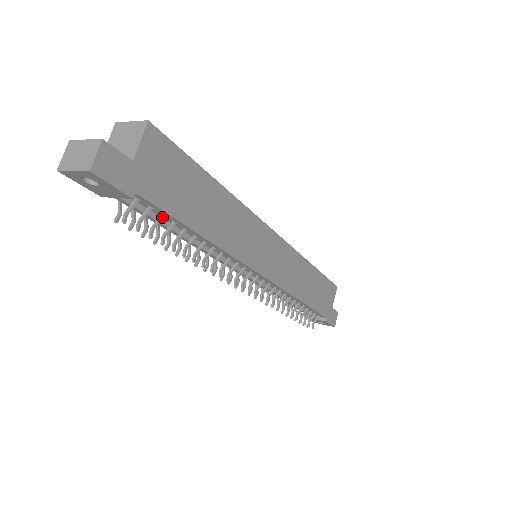
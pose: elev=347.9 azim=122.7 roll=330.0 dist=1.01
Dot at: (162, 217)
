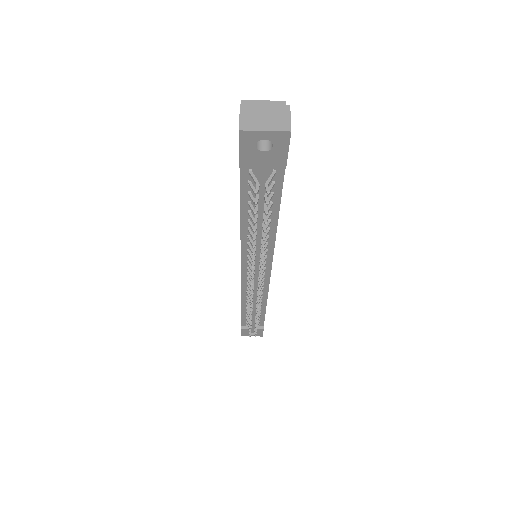
Dot at: (273, 195)
